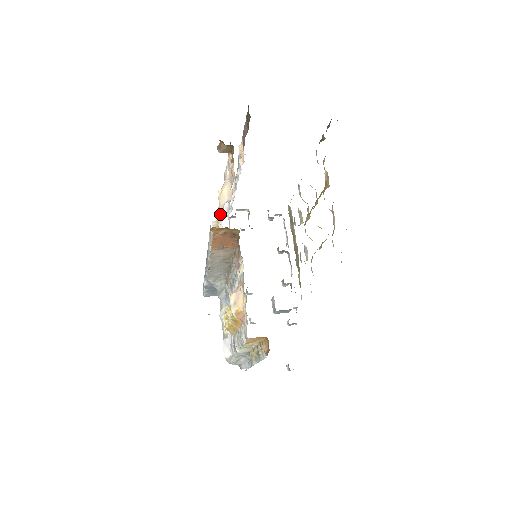
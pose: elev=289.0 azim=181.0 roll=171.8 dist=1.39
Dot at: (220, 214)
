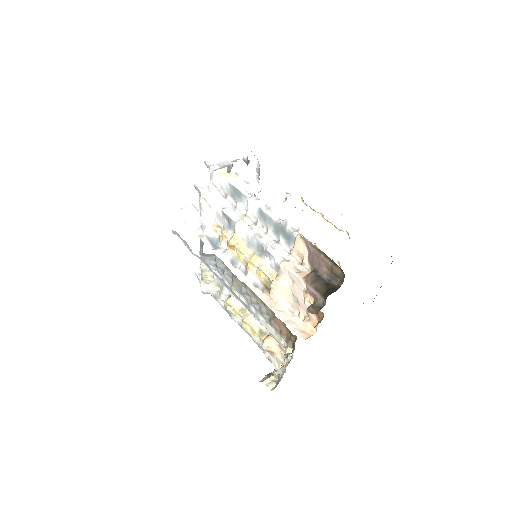
Dot at: (260, 279)
